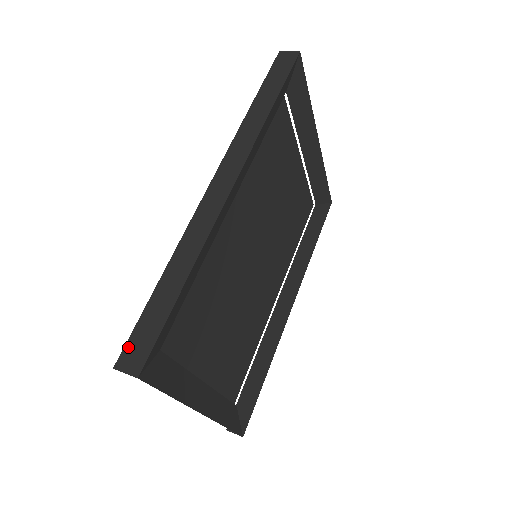
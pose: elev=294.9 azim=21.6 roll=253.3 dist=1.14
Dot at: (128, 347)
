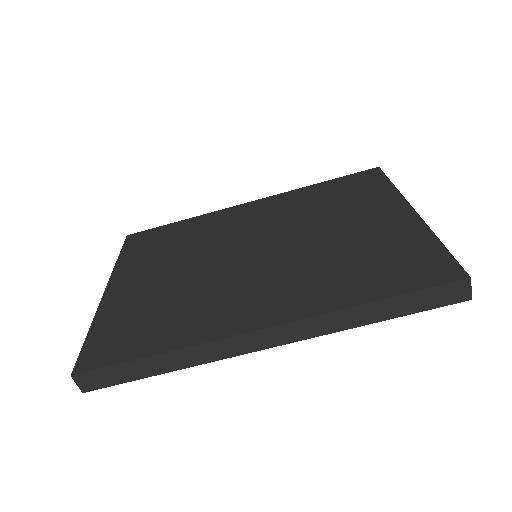
Dot at: (91, 374)
